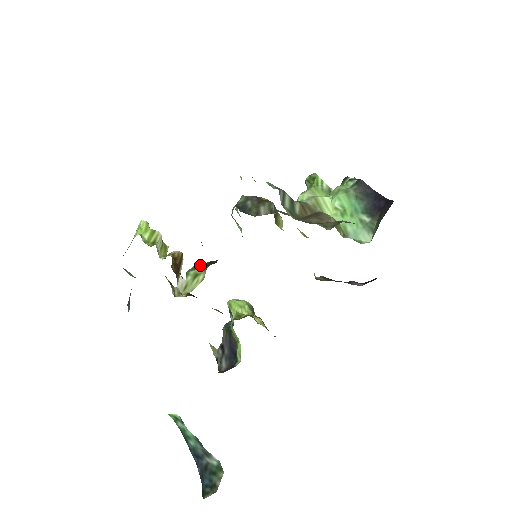
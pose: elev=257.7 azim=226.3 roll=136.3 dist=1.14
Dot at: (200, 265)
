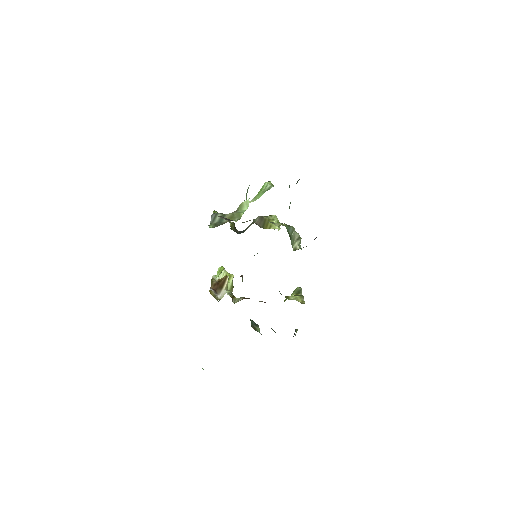
Dot at: occluded
